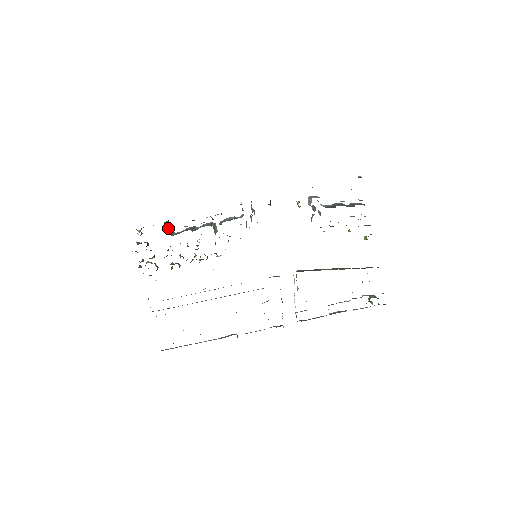
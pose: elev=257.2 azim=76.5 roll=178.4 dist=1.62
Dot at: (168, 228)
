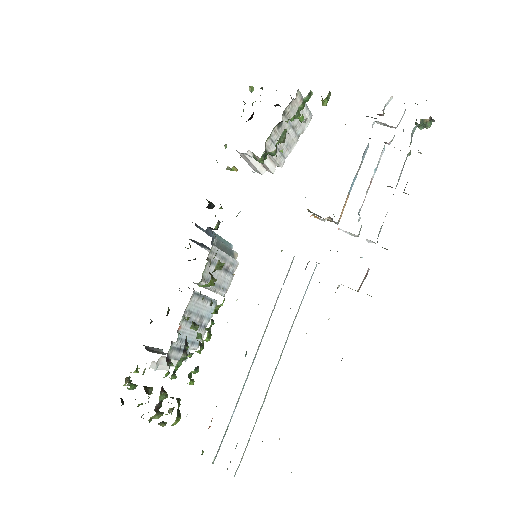
Dot at: occluded
